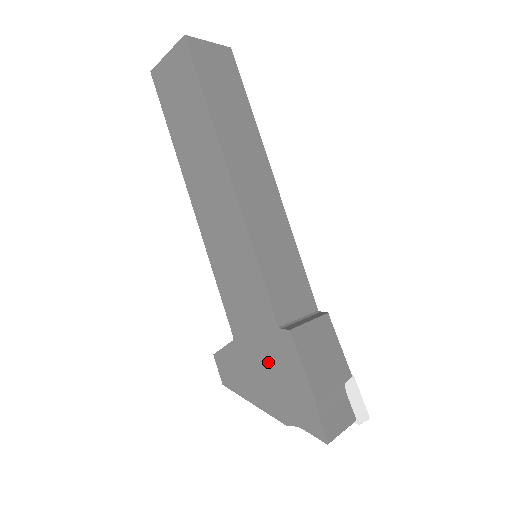
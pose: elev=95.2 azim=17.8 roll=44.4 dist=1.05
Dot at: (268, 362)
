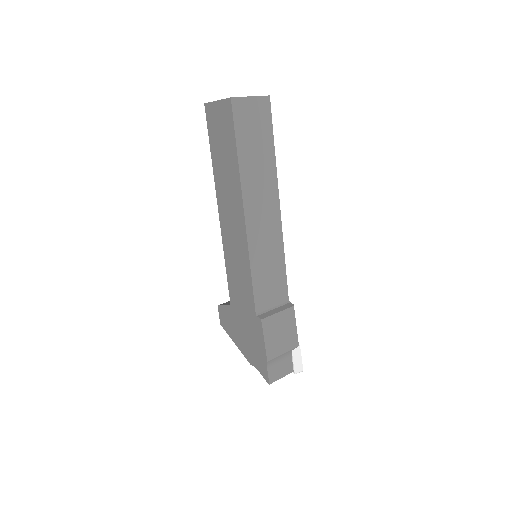
Dot at: (247, 328)
